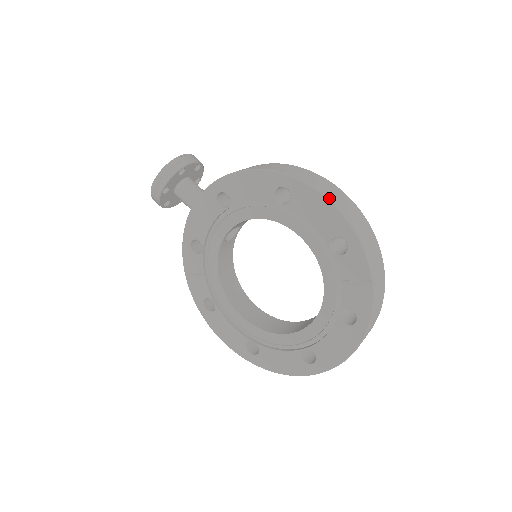
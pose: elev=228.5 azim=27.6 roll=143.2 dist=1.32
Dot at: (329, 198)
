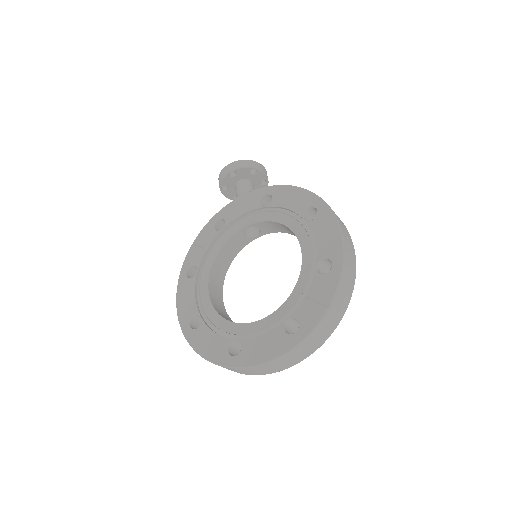
Dot at: (342, 229)
